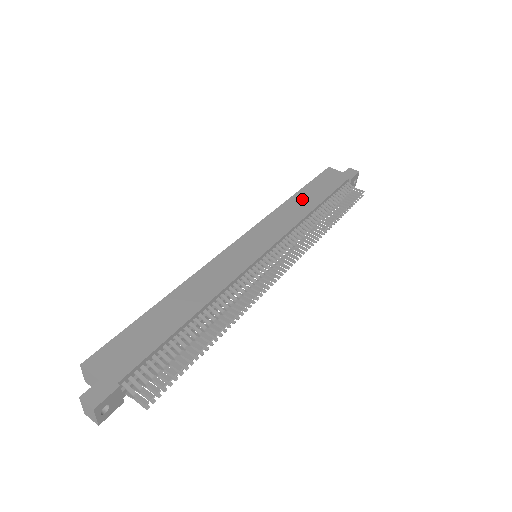
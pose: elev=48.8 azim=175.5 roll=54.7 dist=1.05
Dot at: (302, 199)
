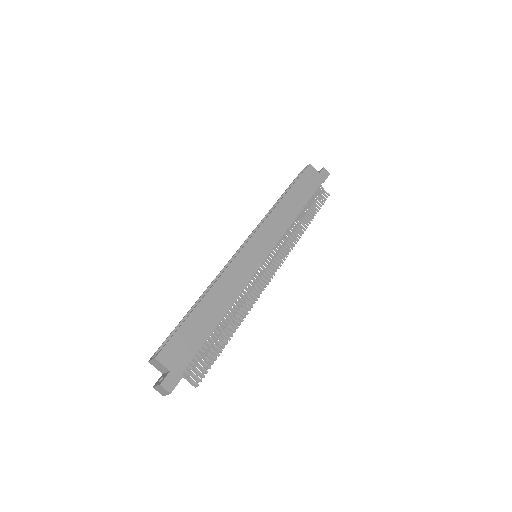
Dot at: (290, 201)
